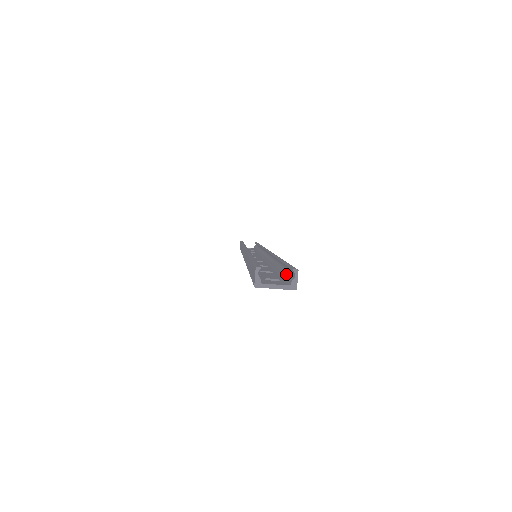
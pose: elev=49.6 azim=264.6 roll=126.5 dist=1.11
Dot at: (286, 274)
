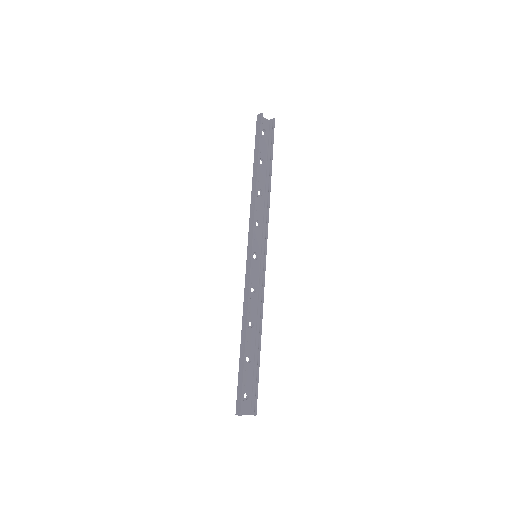
Dot at: (253, 392)
